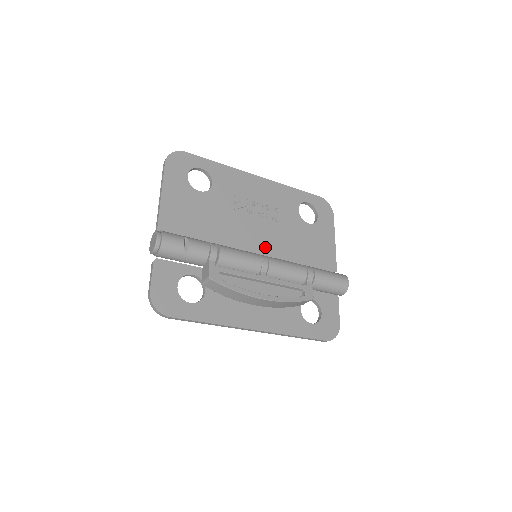
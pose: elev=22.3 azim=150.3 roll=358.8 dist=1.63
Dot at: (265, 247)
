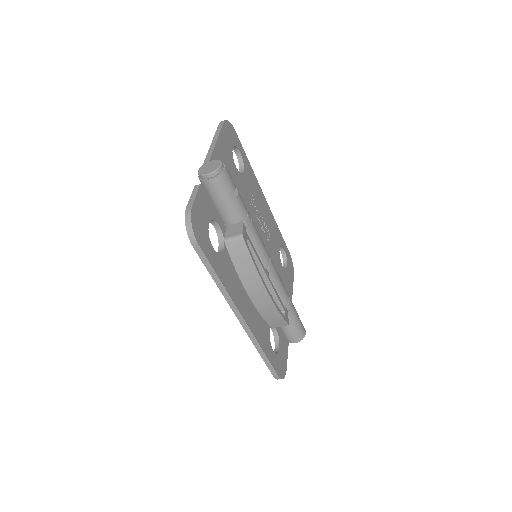
Dot at: occluded
